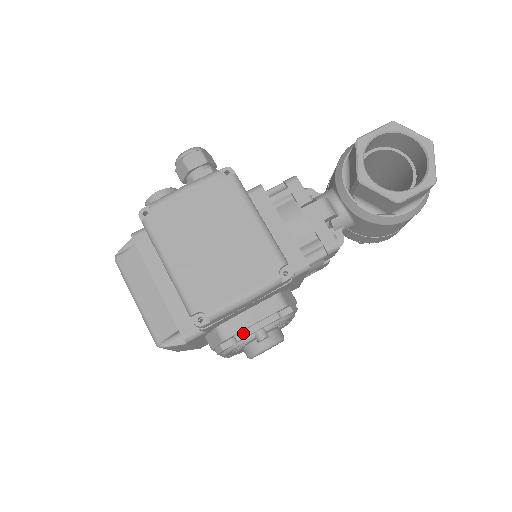
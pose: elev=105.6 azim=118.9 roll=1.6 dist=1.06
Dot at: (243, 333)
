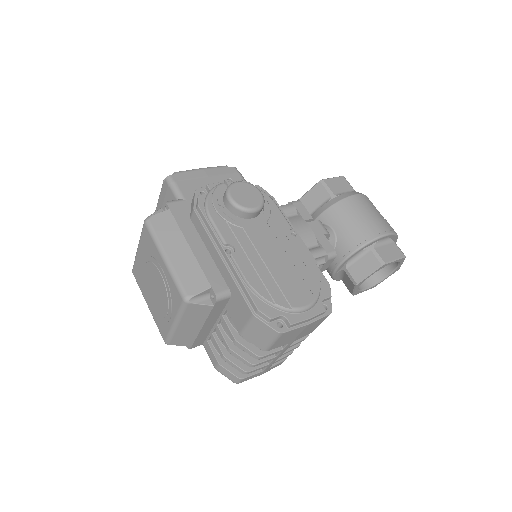
Dot at: (212, 186)
